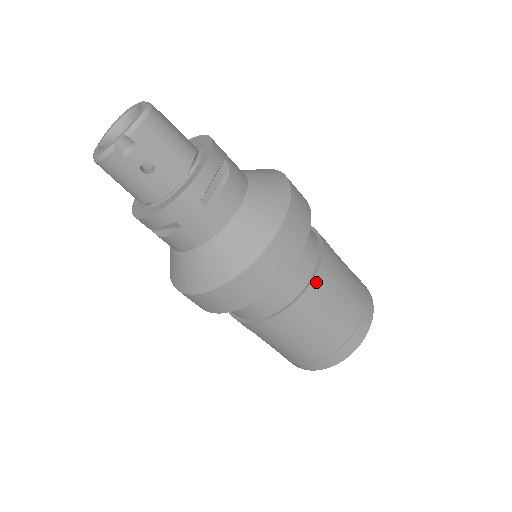
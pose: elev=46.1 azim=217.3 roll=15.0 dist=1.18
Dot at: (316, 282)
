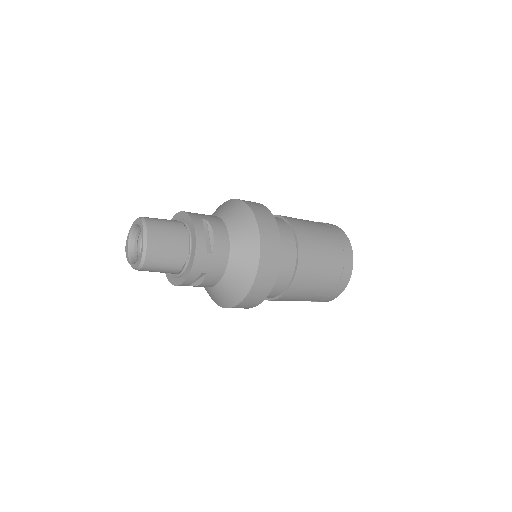
Dot at: (276, 300)
